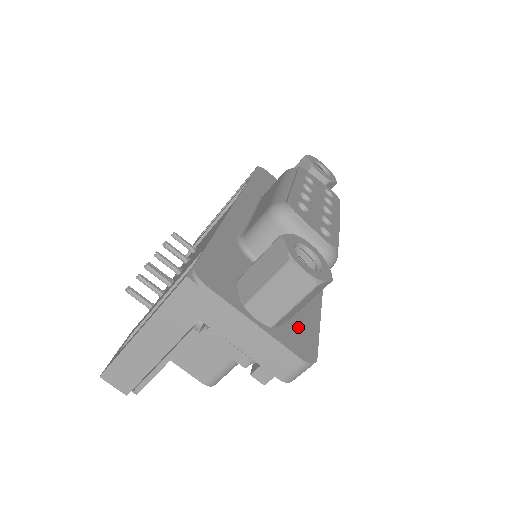
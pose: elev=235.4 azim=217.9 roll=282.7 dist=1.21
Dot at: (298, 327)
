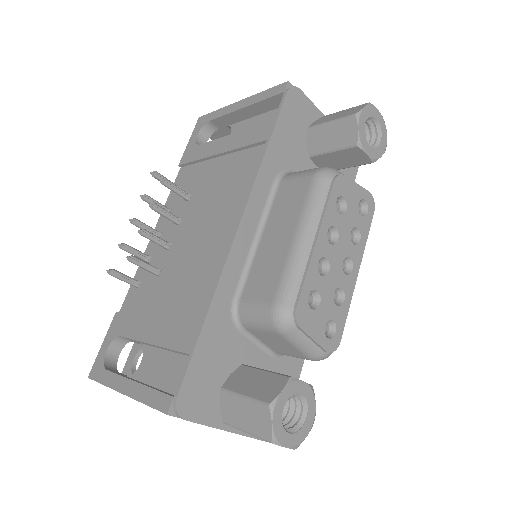
Dot at: occluded
